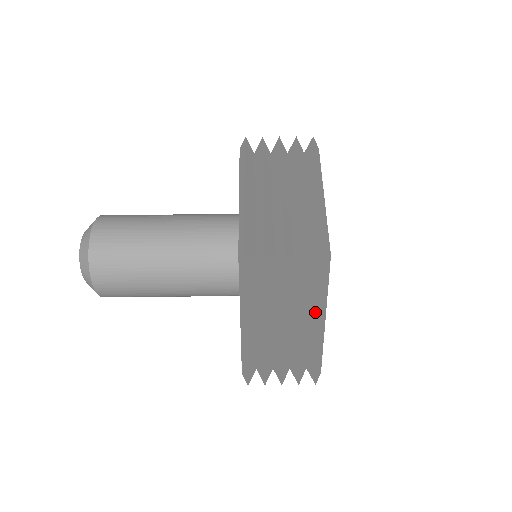
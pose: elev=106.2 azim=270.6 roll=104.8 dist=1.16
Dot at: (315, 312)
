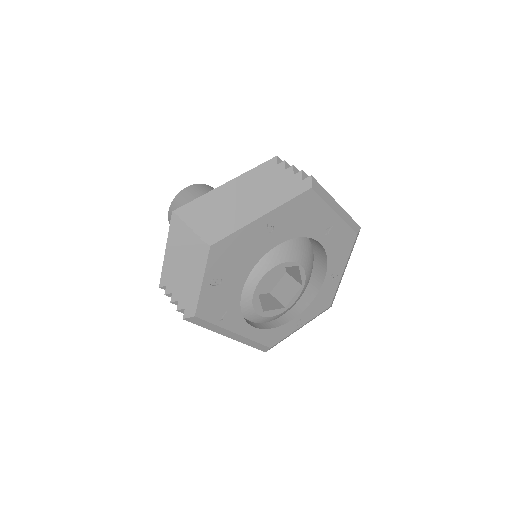
Dot at: (265, 205)
